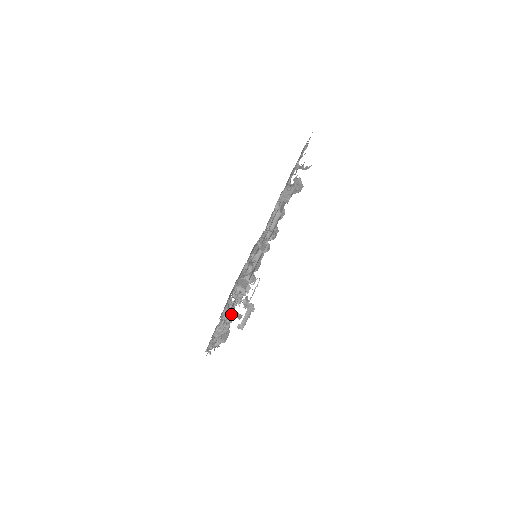
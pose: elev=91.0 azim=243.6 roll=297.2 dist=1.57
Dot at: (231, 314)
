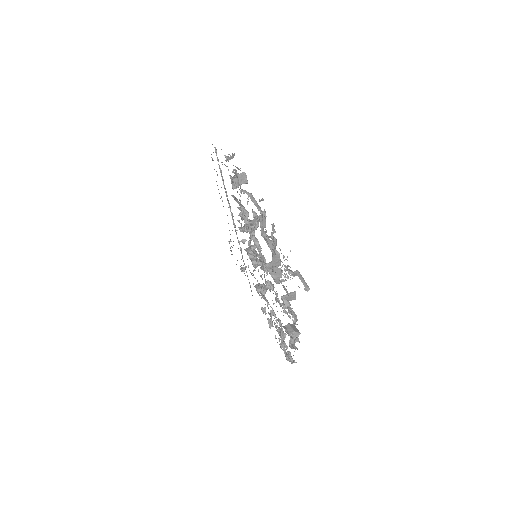
Dot at: (287, 300)
